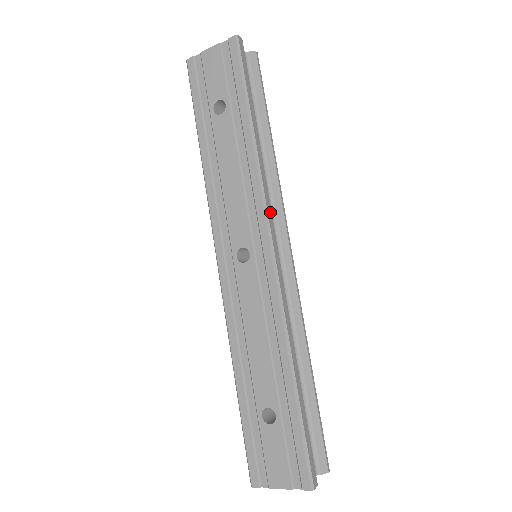
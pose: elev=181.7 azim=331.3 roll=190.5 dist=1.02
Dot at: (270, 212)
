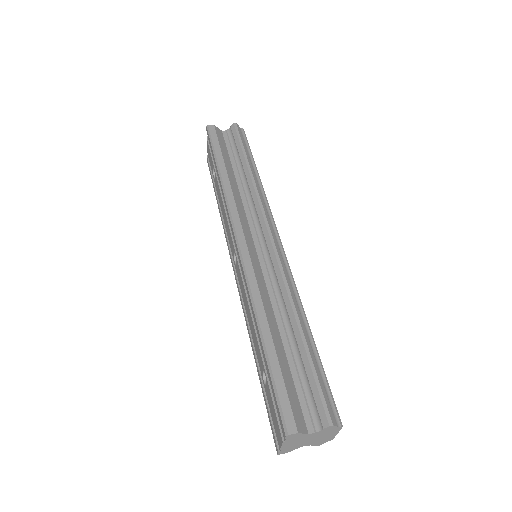
Dot at: (237, 218)
